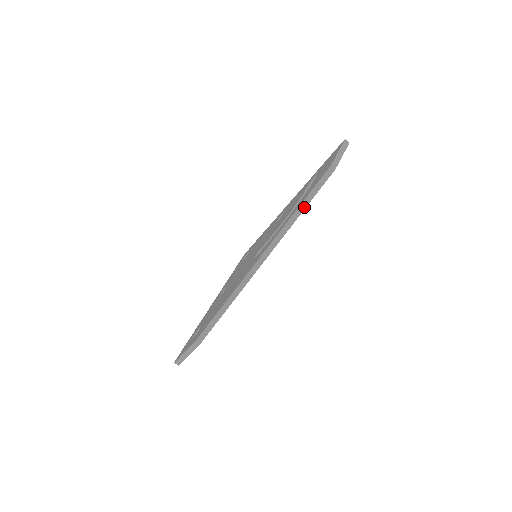
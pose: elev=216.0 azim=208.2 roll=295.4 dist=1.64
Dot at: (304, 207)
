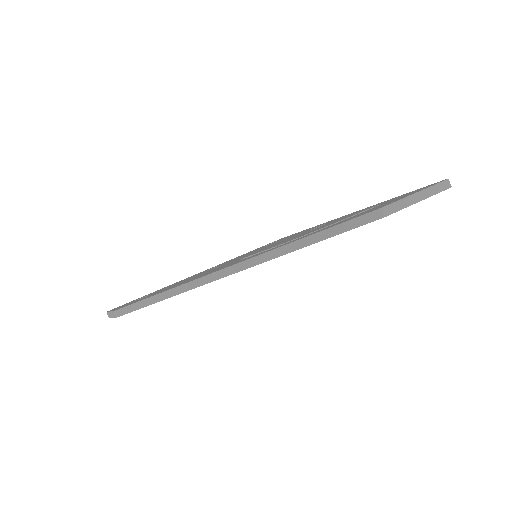
Dot at: (311, 242)
